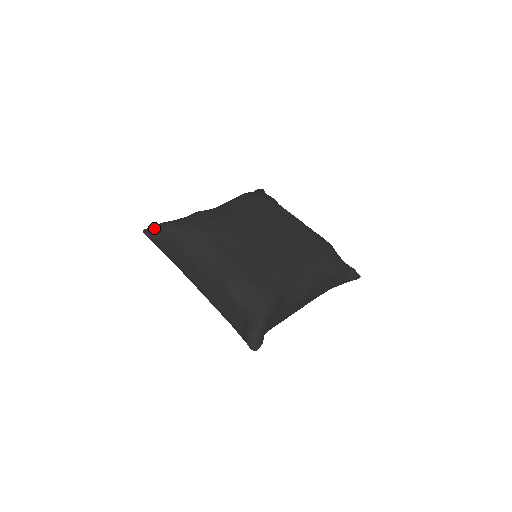
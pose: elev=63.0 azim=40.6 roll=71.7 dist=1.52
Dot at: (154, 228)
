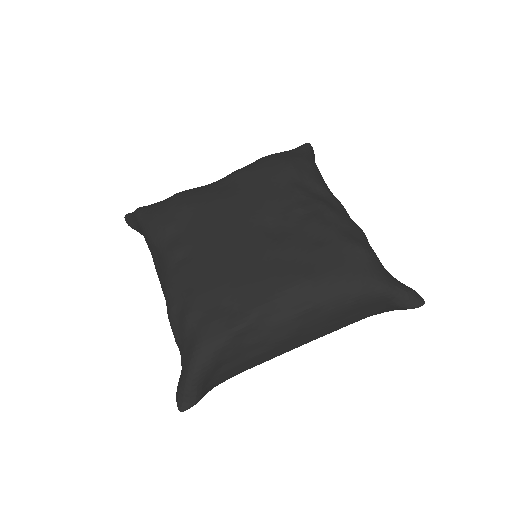
Dot at: (132, 214)
